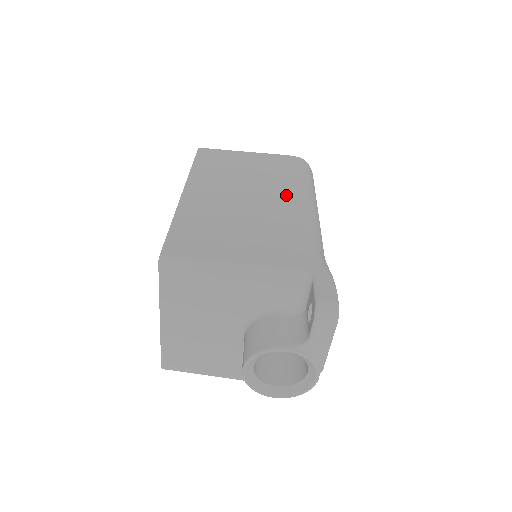
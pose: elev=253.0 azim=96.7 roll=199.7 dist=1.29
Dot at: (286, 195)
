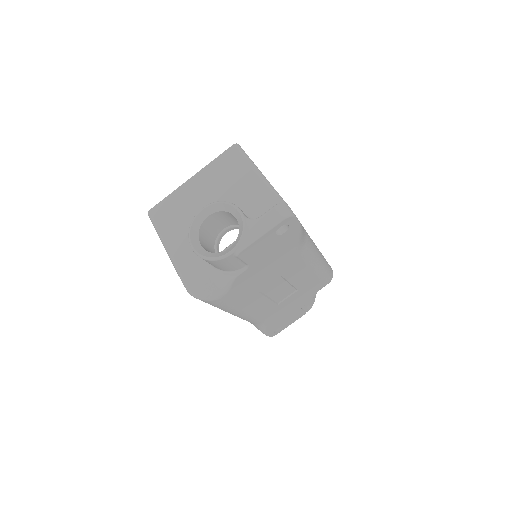
Dot at: occluded
